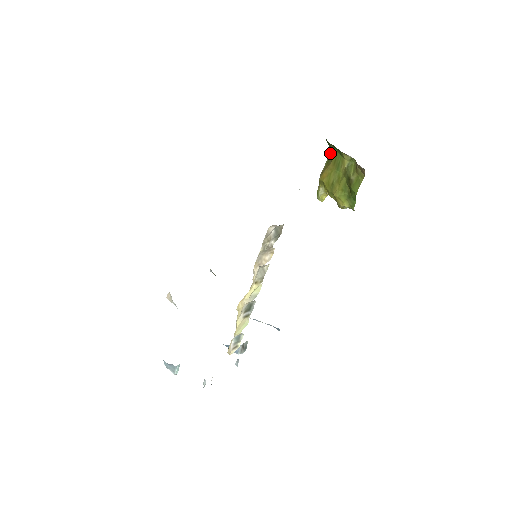
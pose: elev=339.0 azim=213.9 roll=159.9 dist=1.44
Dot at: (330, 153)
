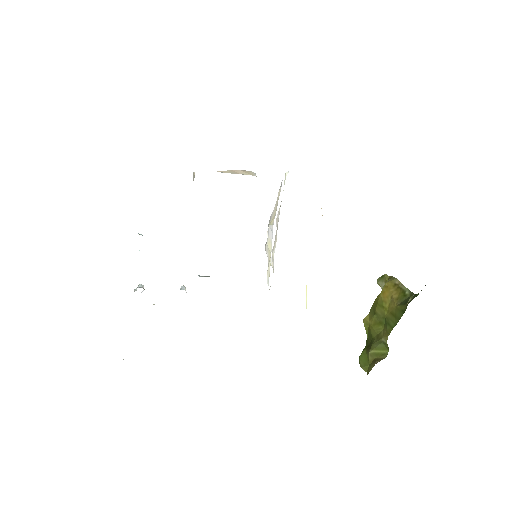
Dot at: (408, 299)
